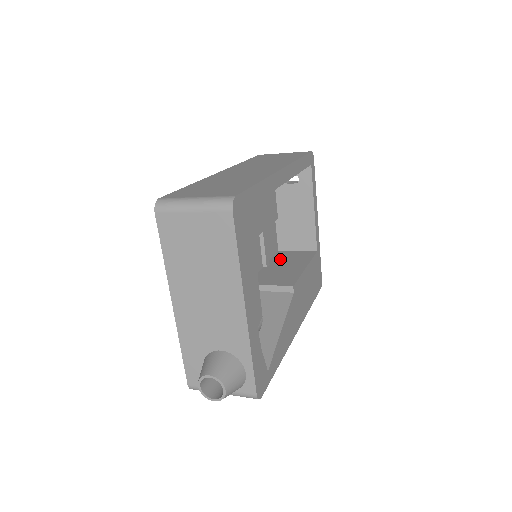
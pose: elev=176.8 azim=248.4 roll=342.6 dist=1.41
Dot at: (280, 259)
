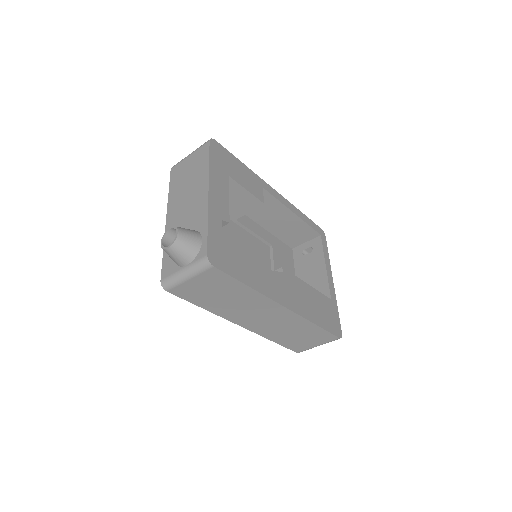
Dot at: occluded
